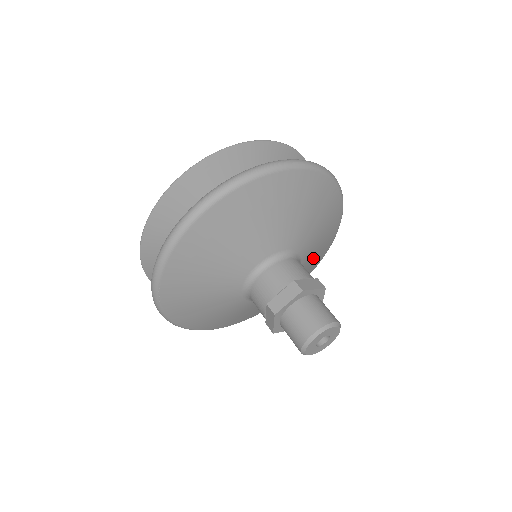
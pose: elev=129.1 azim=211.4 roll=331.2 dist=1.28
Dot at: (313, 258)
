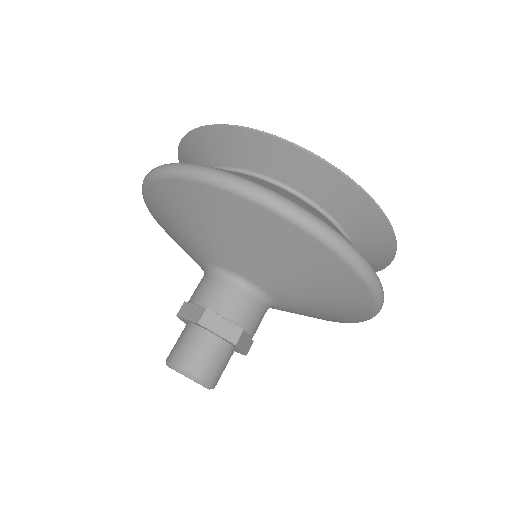
Dot at: occluded
